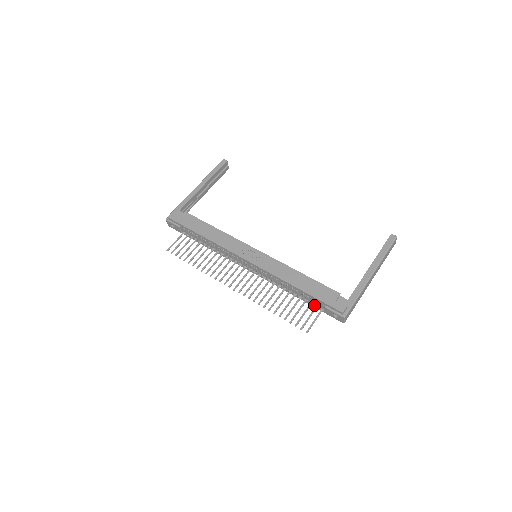
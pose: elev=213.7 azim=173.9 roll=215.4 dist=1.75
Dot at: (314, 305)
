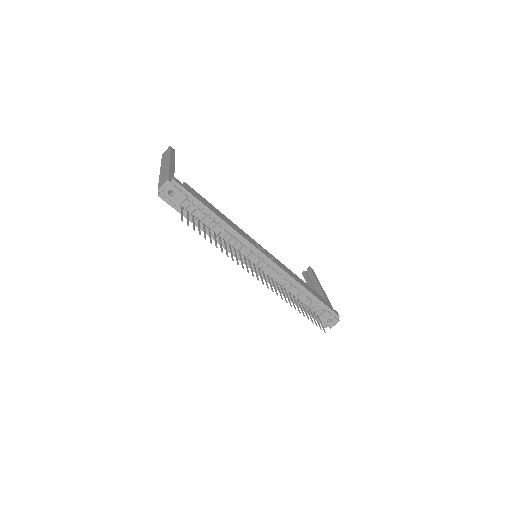
Dot at: (311, 311)
